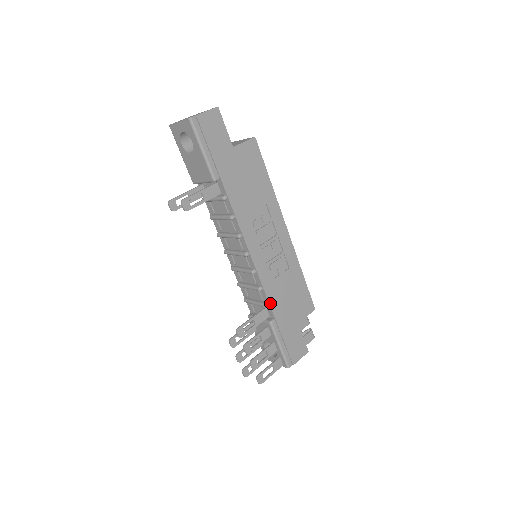
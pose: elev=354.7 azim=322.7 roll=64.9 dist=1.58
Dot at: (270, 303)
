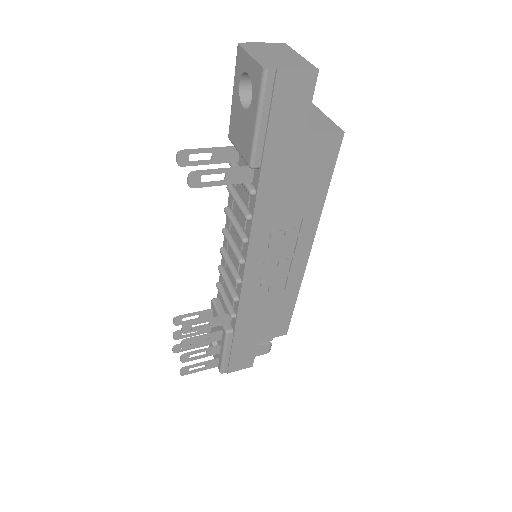
Dot at: (238, 316)
